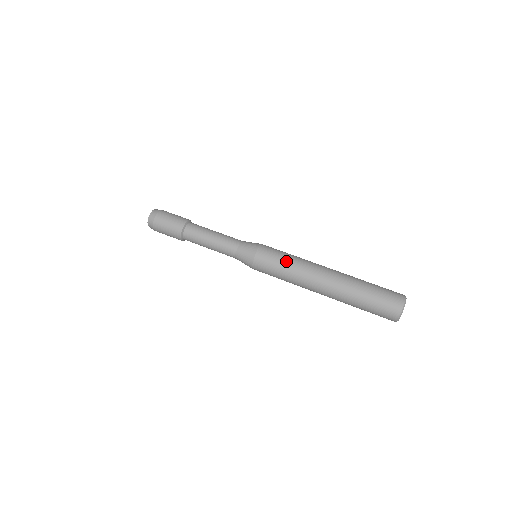
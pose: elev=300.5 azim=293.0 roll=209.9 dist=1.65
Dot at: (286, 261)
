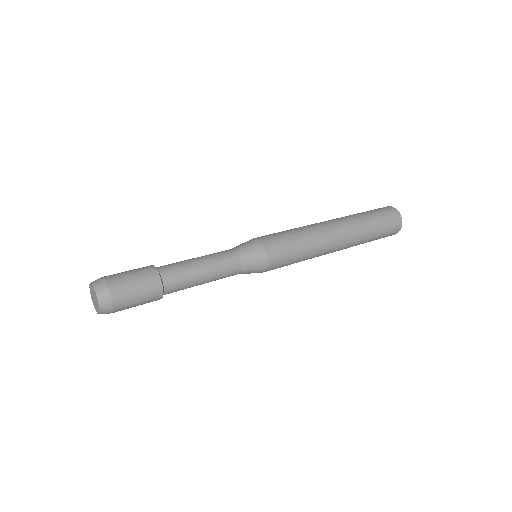
Dot at: (300, 245)
